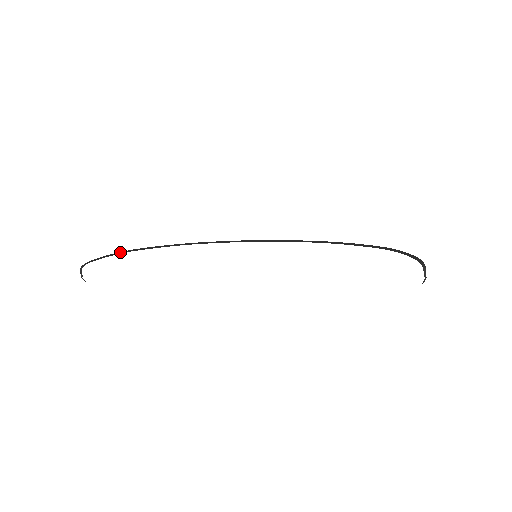
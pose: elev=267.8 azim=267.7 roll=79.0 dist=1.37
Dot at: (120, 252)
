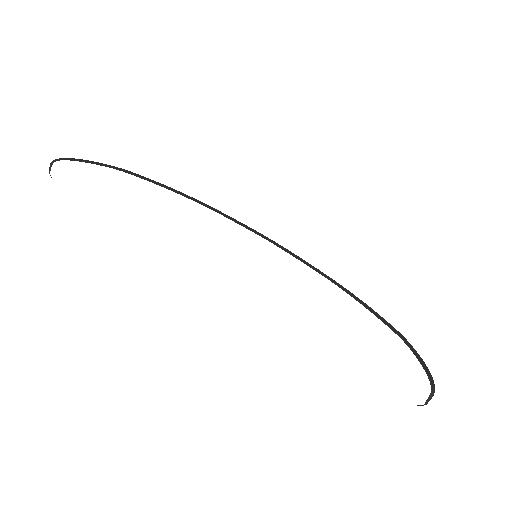
Dot at: (112, 166)
